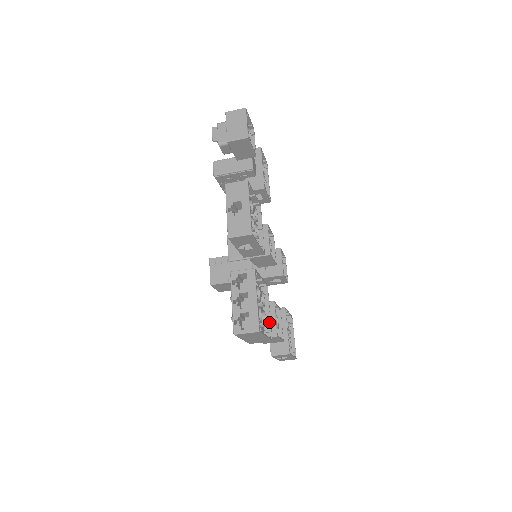
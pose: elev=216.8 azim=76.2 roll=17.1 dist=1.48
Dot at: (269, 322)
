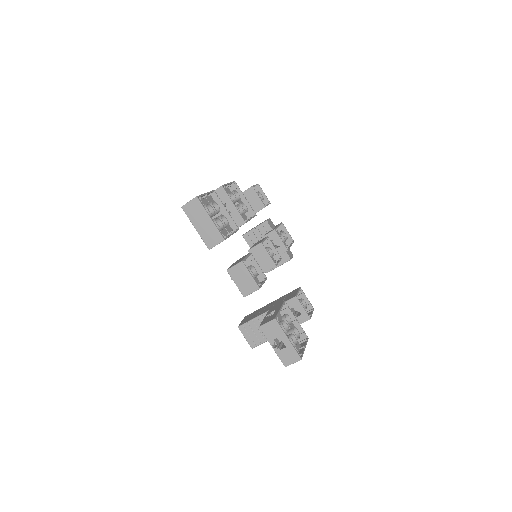
Dot at: (228, 236)
